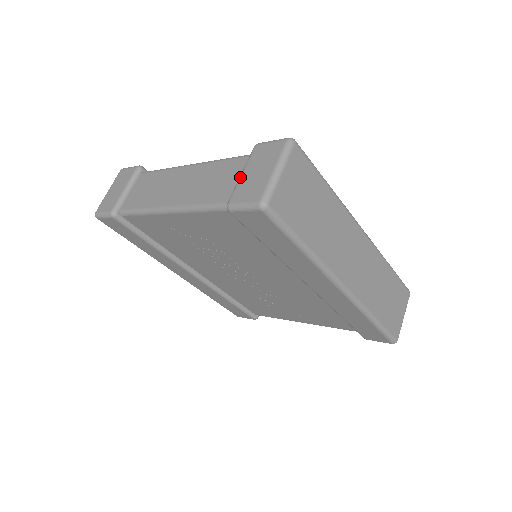
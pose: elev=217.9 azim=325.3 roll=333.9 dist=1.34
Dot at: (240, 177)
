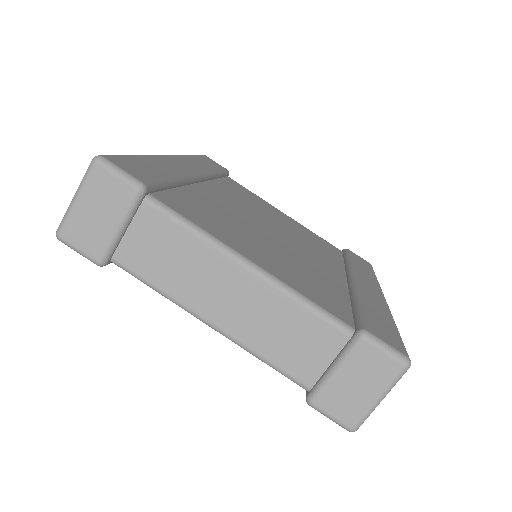
Dot at: (333, 376)
